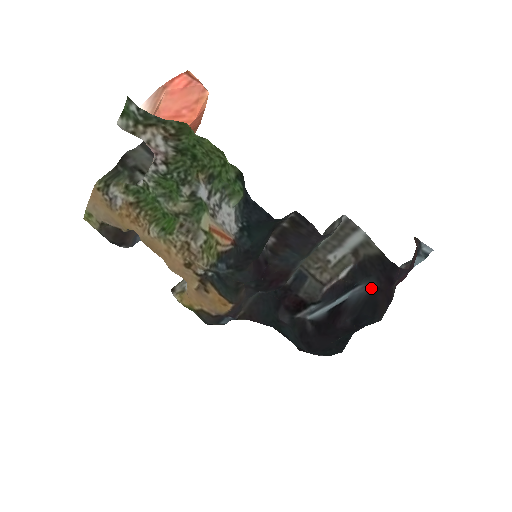
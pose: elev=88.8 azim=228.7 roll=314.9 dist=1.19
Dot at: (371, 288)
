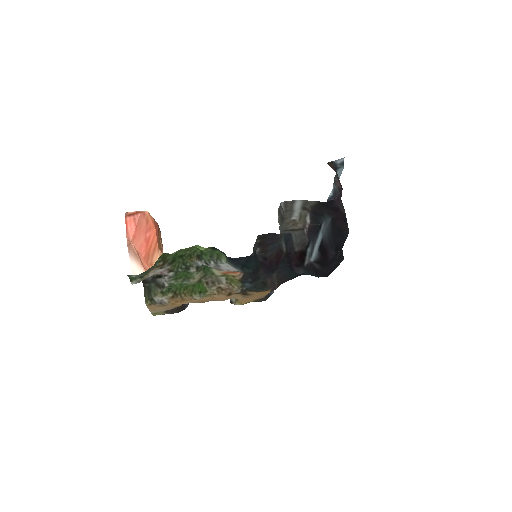
Dot at: (329, 222)
